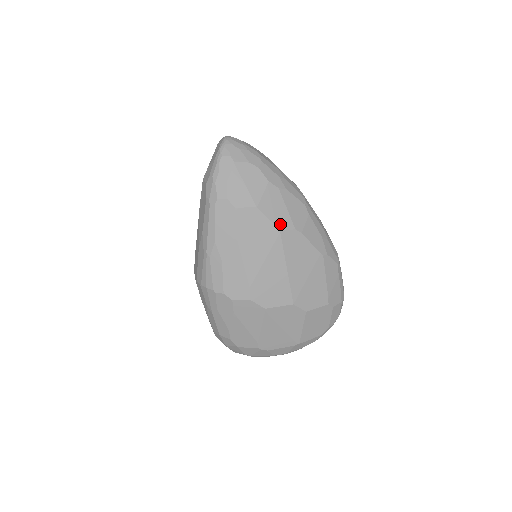
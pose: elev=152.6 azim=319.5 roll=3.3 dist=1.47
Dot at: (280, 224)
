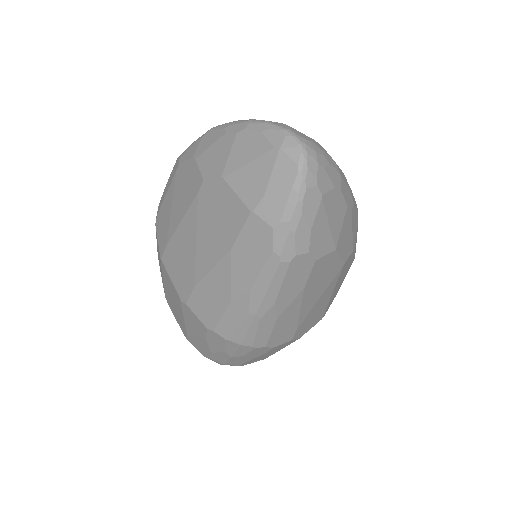
Dot at: (346, 255)
